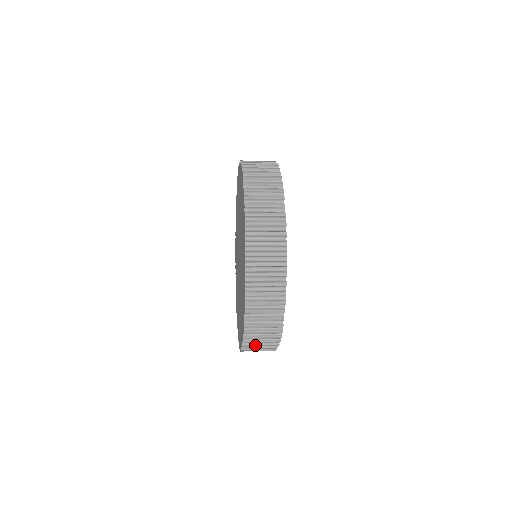
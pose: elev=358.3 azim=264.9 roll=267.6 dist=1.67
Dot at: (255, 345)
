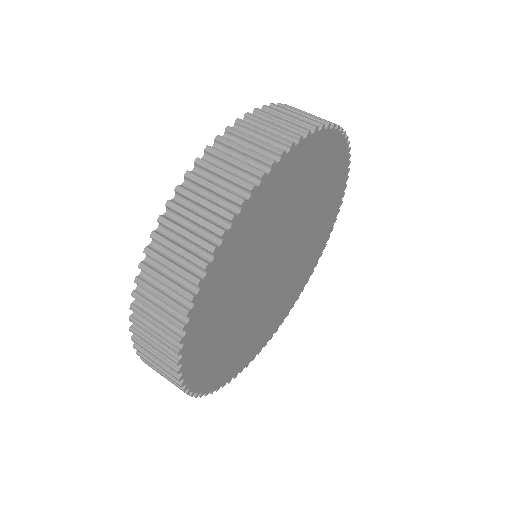
Dot at: occluded
